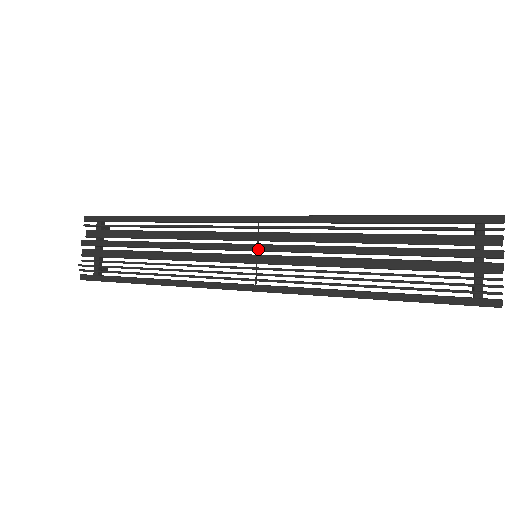
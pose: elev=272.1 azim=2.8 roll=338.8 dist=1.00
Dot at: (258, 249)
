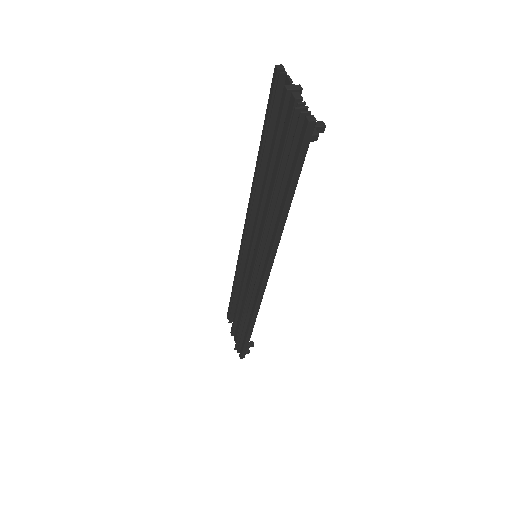
Dot at: (250, 250)
